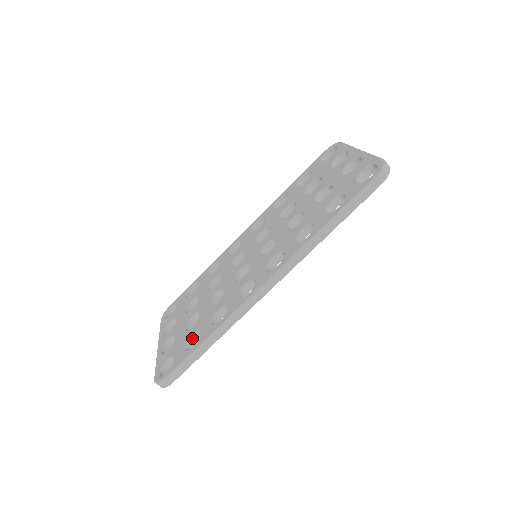
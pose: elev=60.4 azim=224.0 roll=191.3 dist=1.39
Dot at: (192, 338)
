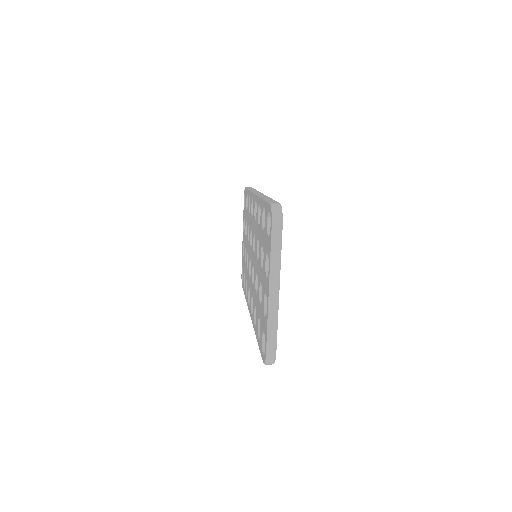
Dot at: occluded
